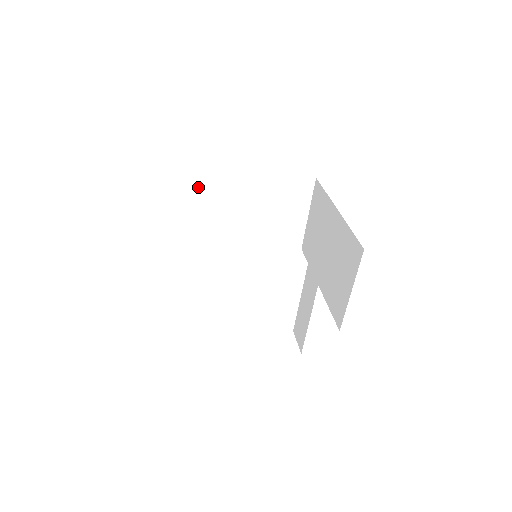
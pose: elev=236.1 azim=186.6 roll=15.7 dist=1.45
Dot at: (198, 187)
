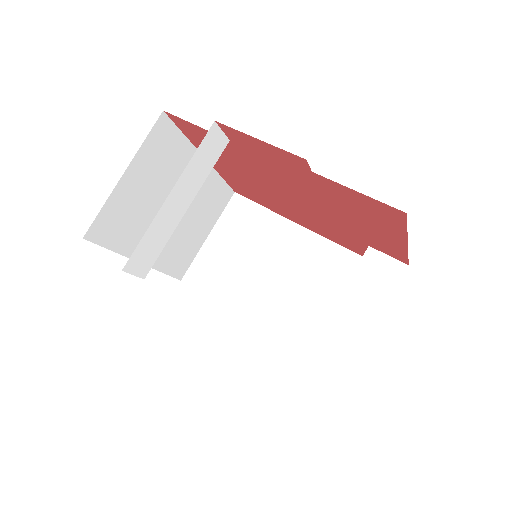
Dot at: (157, 136)
